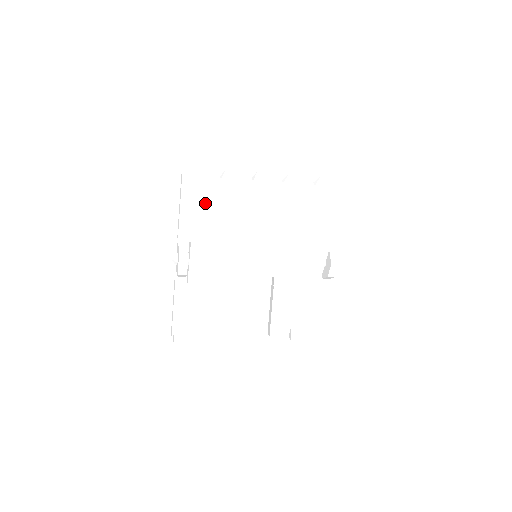
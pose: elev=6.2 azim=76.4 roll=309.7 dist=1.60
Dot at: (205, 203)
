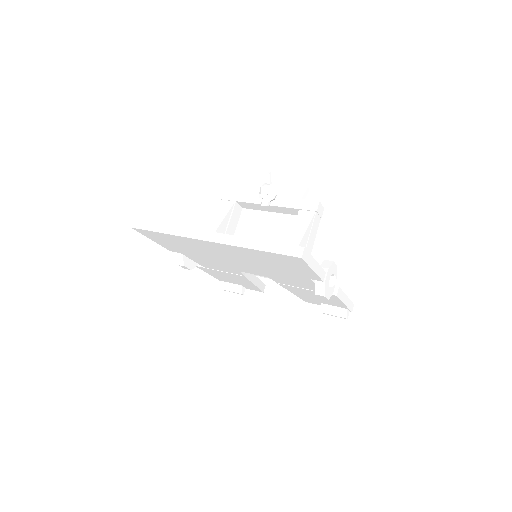
Dot at: (164, 240)
